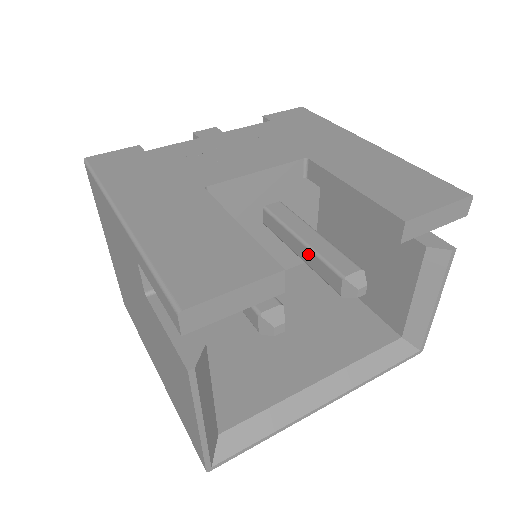
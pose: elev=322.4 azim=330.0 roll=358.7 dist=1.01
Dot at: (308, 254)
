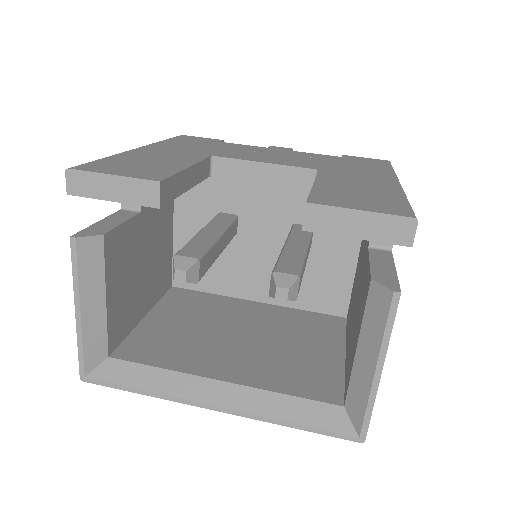
Dot at: occluded
